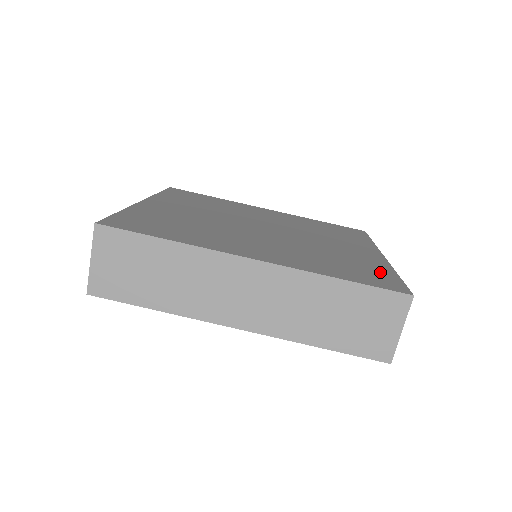
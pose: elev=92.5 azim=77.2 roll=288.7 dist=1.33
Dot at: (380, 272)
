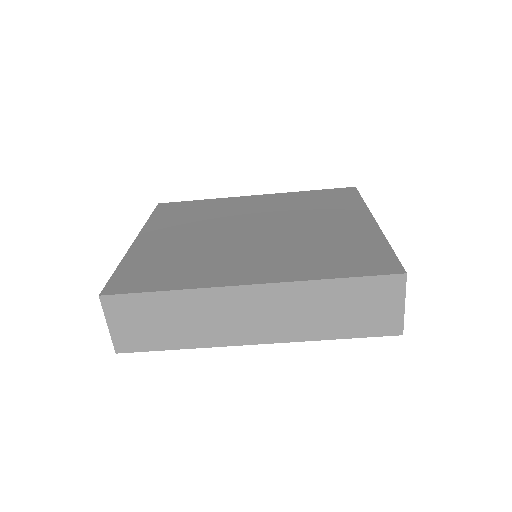
Dot at: (372, 250)
